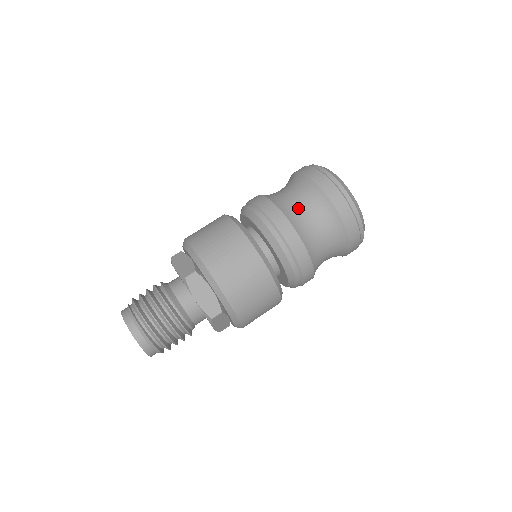
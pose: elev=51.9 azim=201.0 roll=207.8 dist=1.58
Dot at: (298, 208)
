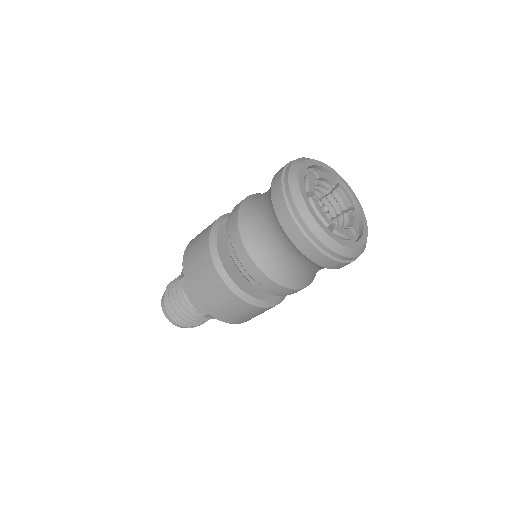
Dot at: (258, 224)
